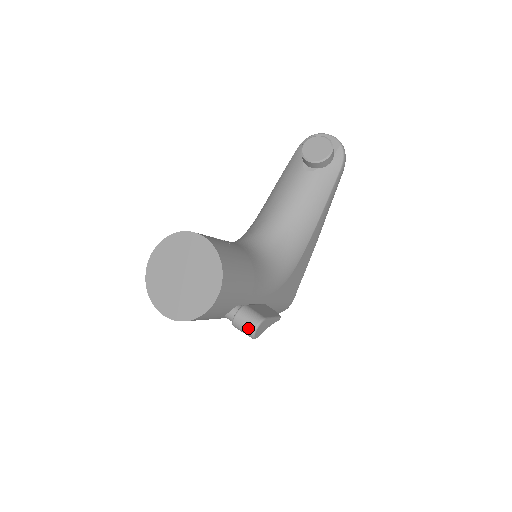
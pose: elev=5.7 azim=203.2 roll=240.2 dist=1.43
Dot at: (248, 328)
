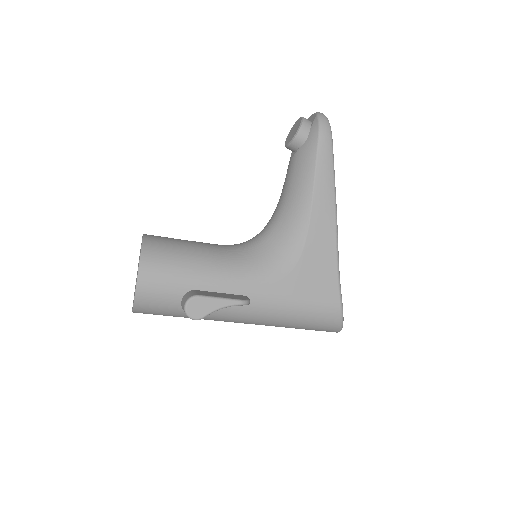
Dot at: (183, 308)
